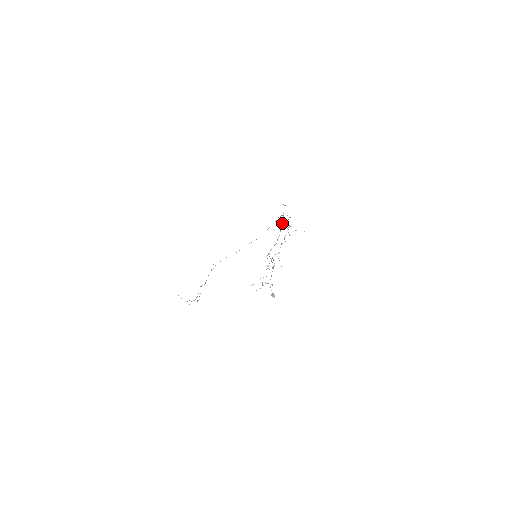
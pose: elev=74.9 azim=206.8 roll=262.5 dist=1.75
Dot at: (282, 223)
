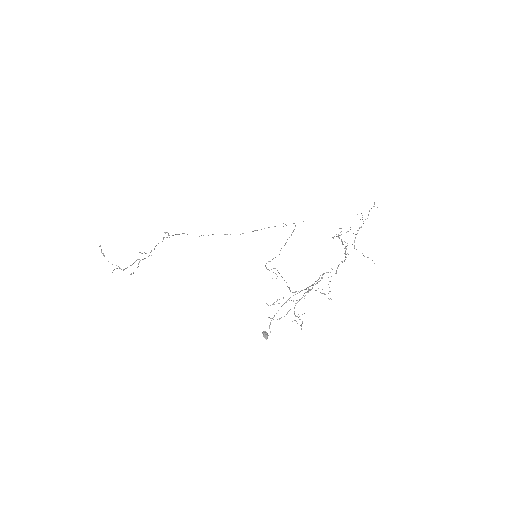
Dot at: occluded
